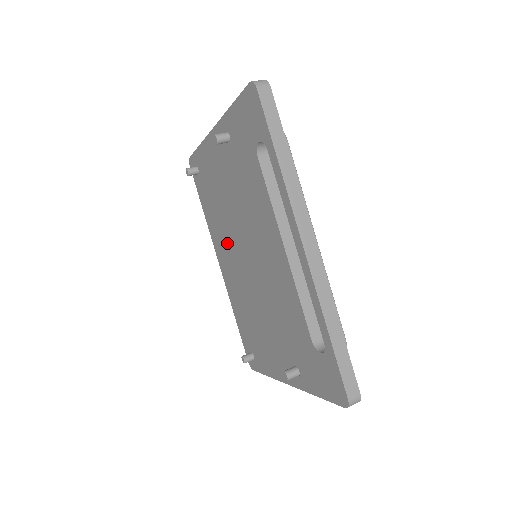
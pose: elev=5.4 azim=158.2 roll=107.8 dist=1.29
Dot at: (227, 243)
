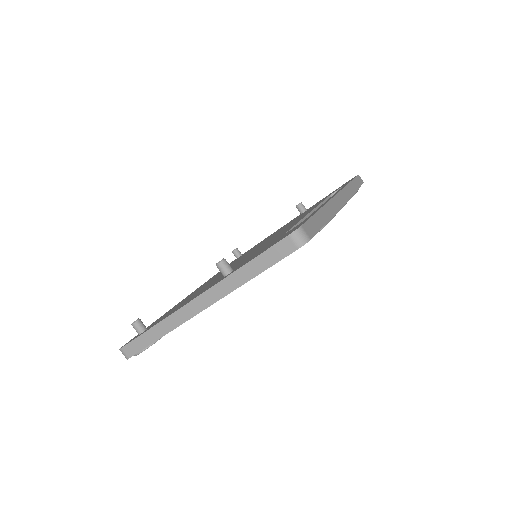
Dot at: occluded
